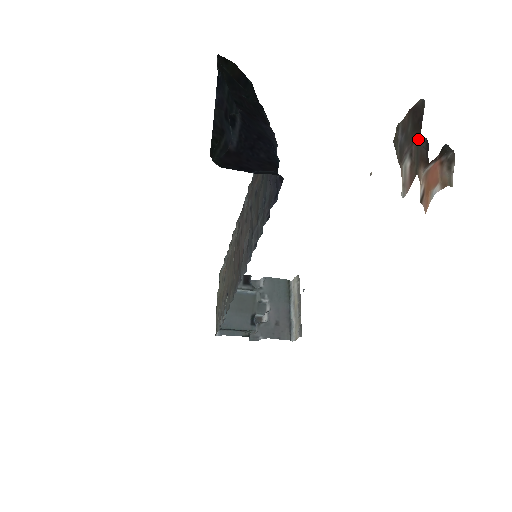
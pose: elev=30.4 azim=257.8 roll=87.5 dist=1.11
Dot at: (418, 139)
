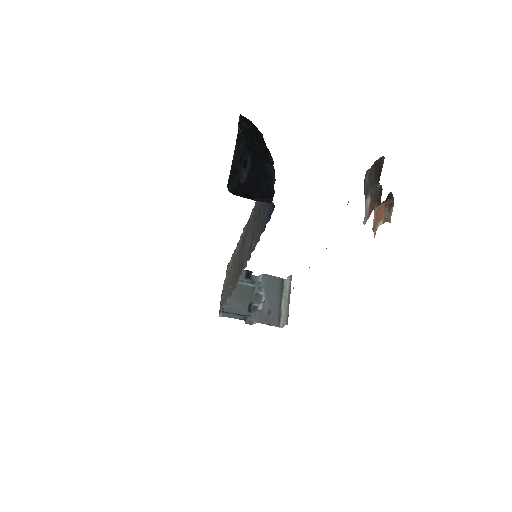
Dot at: (376, 185)
